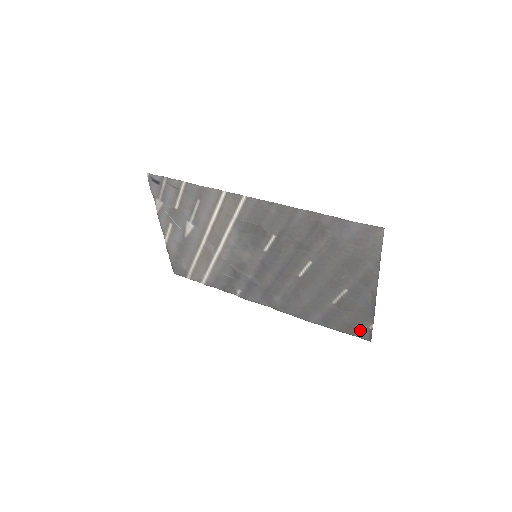
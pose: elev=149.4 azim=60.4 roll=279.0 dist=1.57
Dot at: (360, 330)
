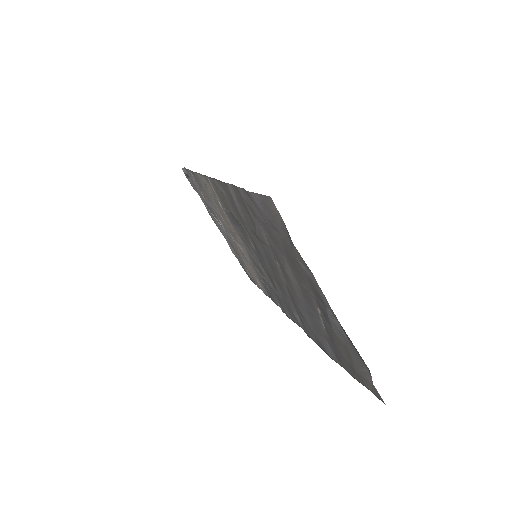
Dot at: (367, 382)
